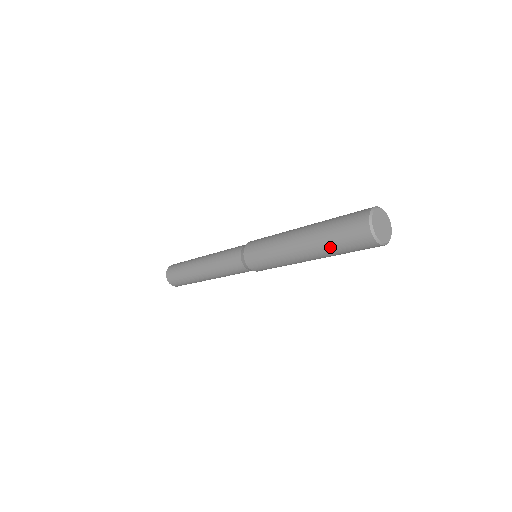
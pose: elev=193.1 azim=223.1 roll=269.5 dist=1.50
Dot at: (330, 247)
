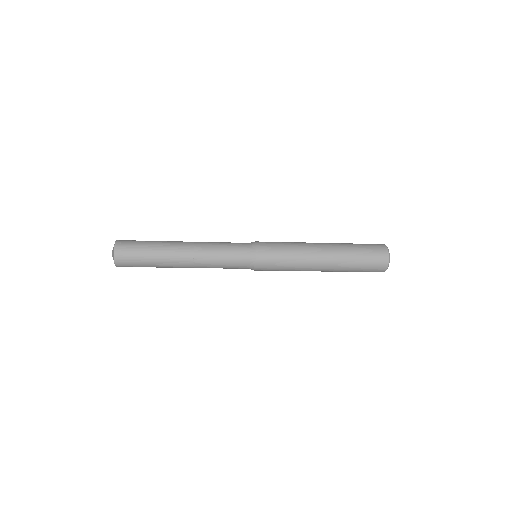
Dot at: (349, 270)
